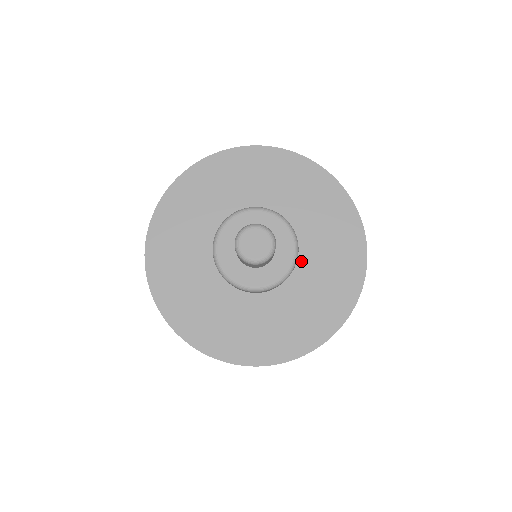
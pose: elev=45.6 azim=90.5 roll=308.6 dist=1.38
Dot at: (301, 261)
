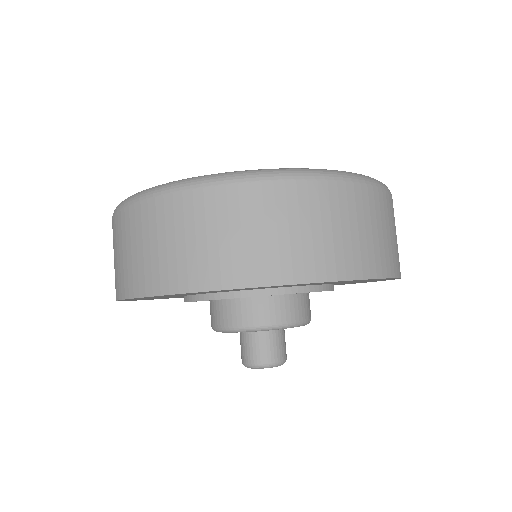
Dot at: occluded
